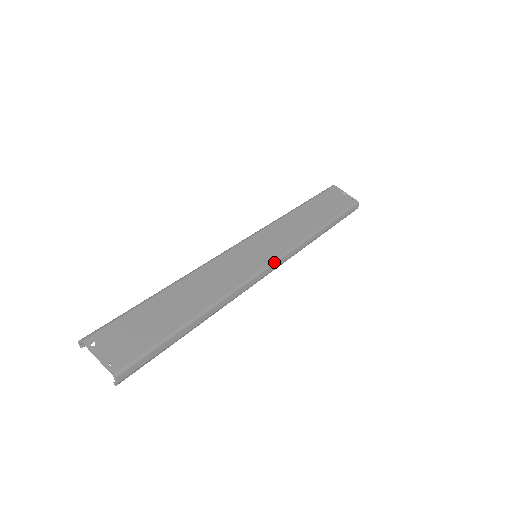
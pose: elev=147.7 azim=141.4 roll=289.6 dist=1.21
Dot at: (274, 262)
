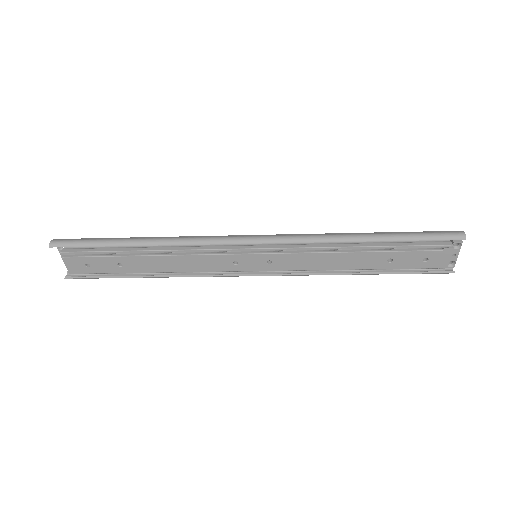
Dot at: (259, 235)
